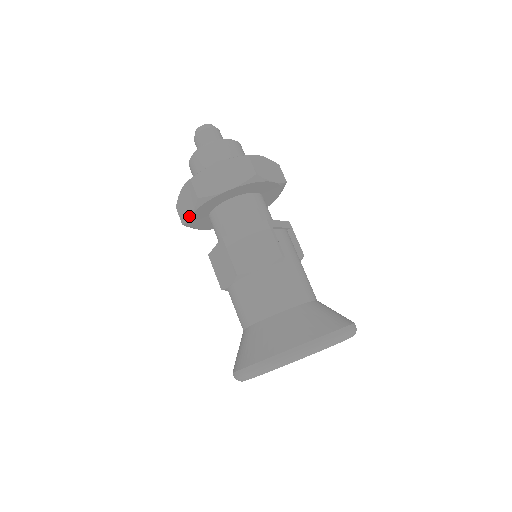
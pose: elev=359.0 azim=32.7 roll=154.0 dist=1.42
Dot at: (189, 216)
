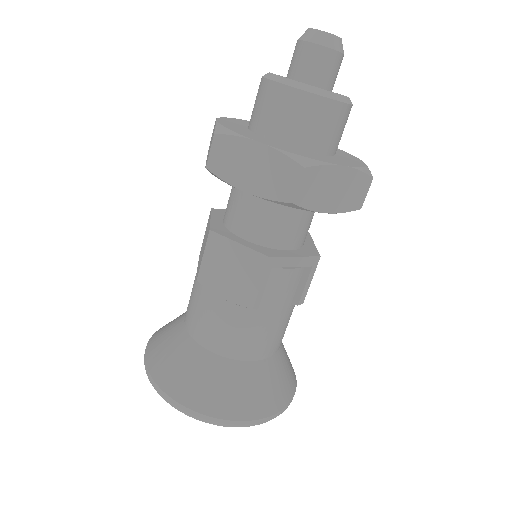
Dot at: occluded
